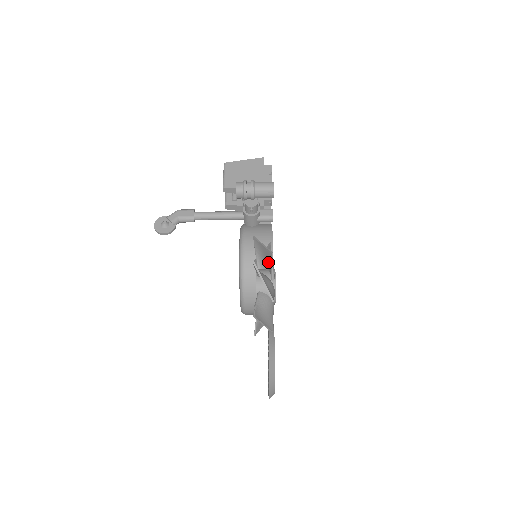
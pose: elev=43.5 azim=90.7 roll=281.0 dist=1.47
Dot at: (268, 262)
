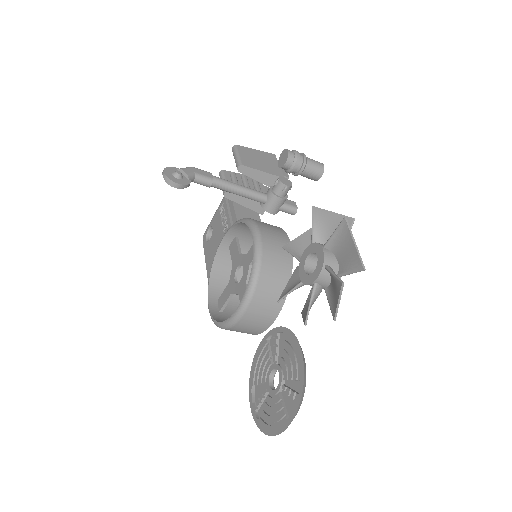
Dot at: occluded
